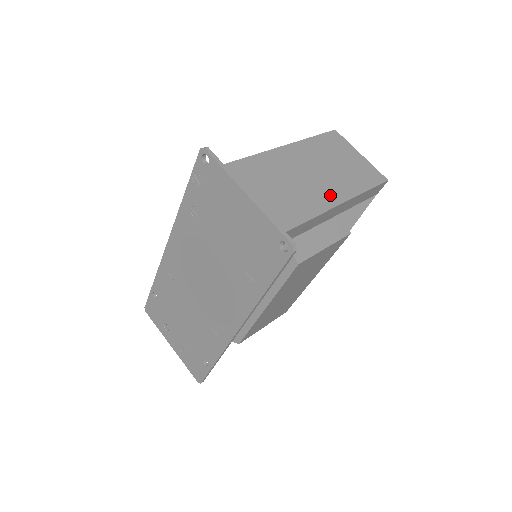
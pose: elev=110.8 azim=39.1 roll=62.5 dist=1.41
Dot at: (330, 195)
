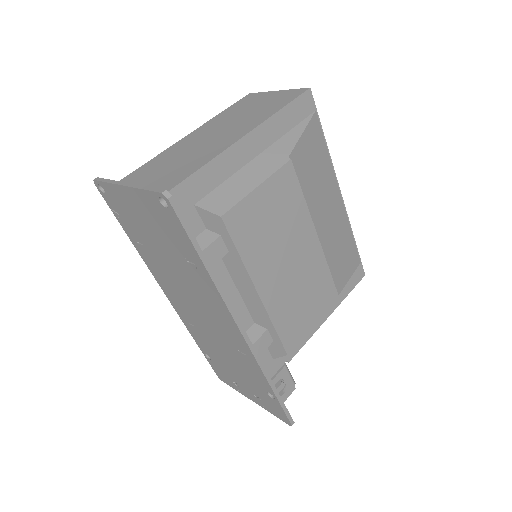
Dot at: (231, 138)
